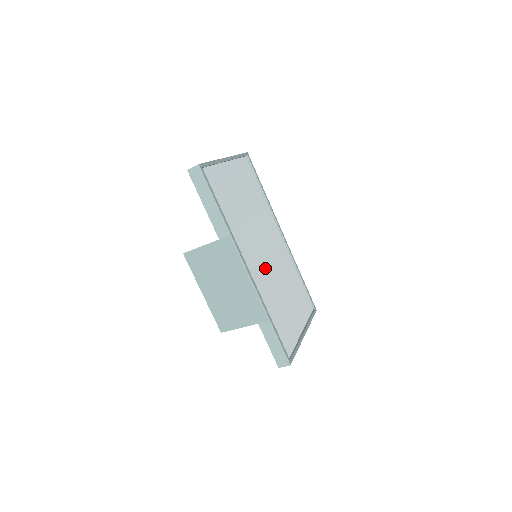
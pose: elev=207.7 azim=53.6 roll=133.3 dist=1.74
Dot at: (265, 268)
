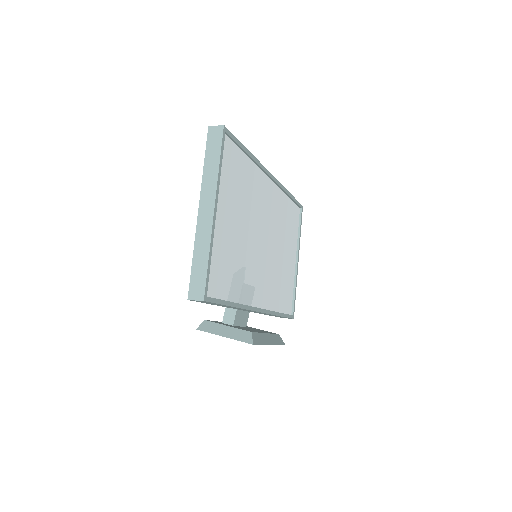
Dot at: (267, 265)
